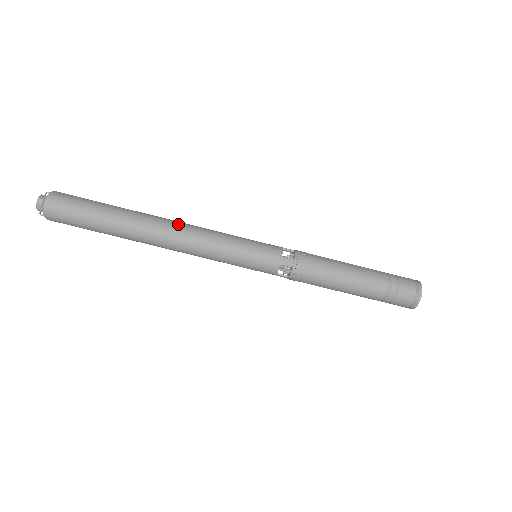
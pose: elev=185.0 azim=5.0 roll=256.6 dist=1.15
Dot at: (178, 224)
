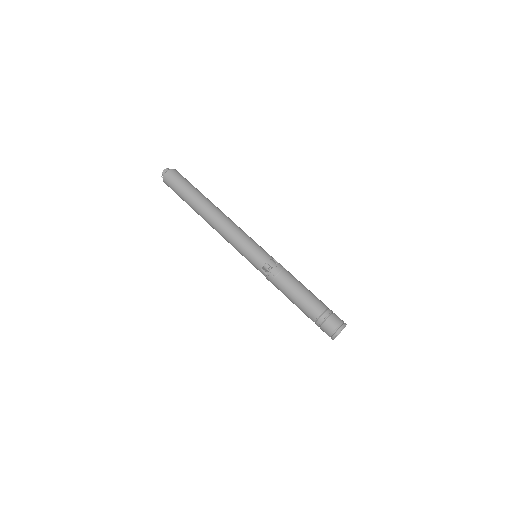
Dot at: (225, 215)
